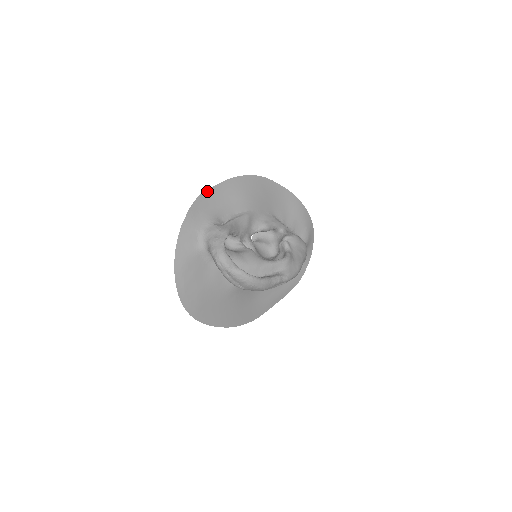
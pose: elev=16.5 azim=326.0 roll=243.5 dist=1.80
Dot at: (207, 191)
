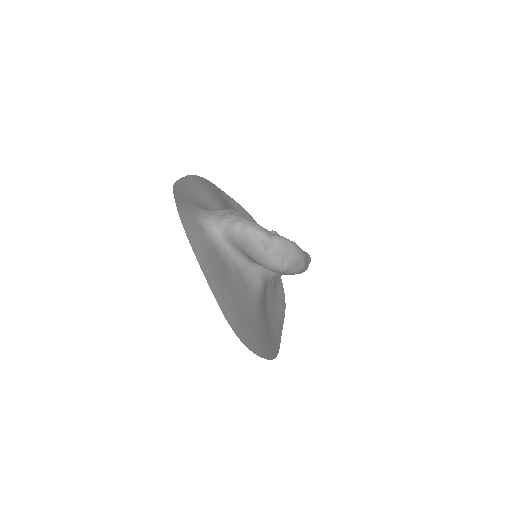
Dot at: (177, 182)
